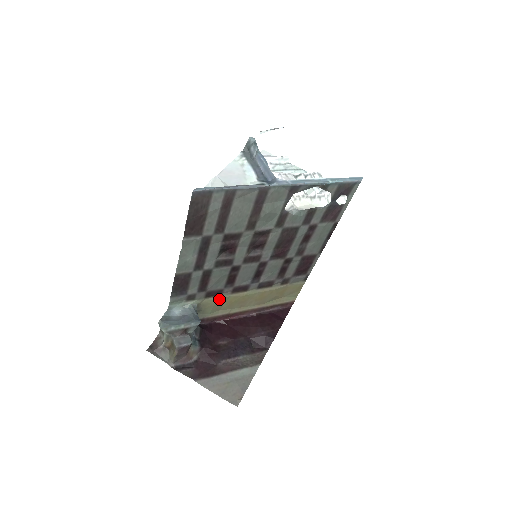
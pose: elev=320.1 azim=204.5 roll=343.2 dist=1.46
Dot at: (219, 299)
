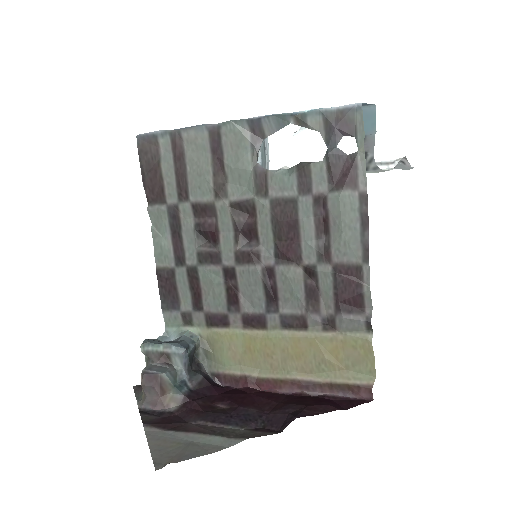
Dot at: (227, 334)
